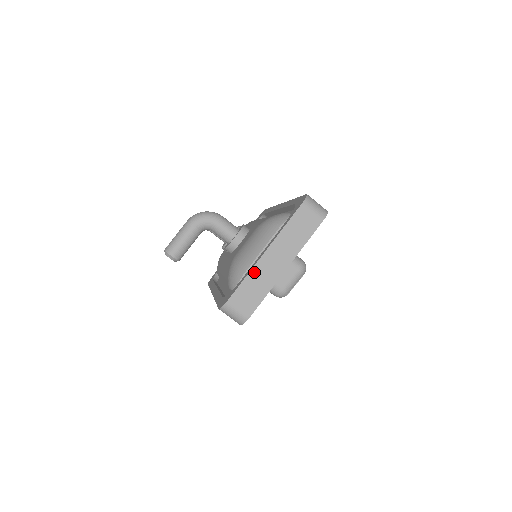
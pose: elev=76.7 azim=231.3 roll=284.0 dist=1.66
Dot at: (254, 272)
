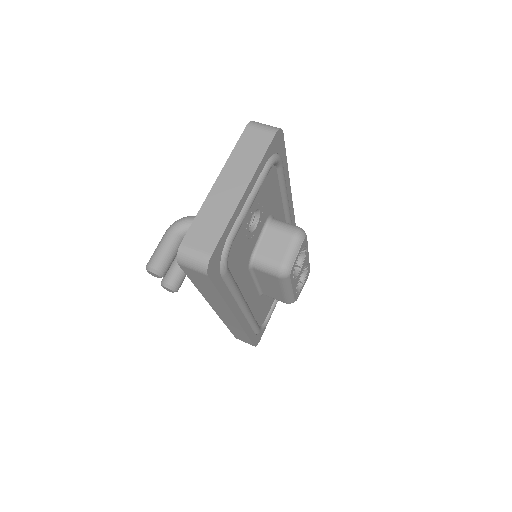
Dot at: (207, 205)
